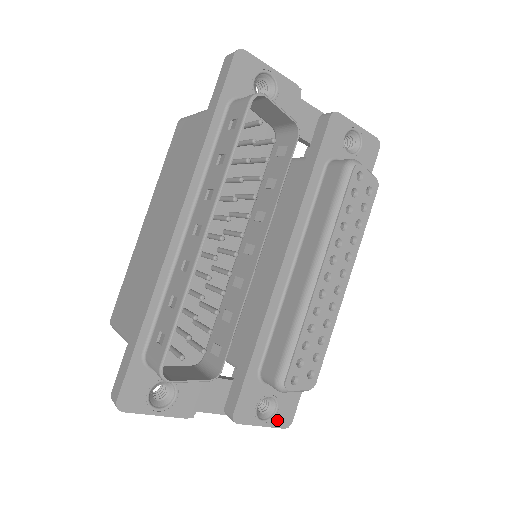
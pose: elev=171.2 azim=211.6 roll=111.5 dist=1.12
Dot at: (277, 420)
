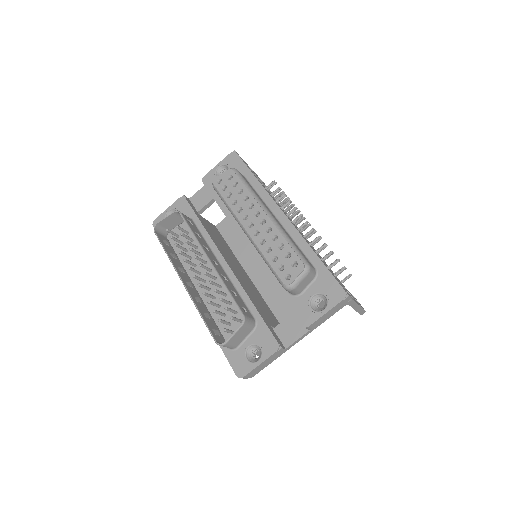
Dot at: (333, 301)
